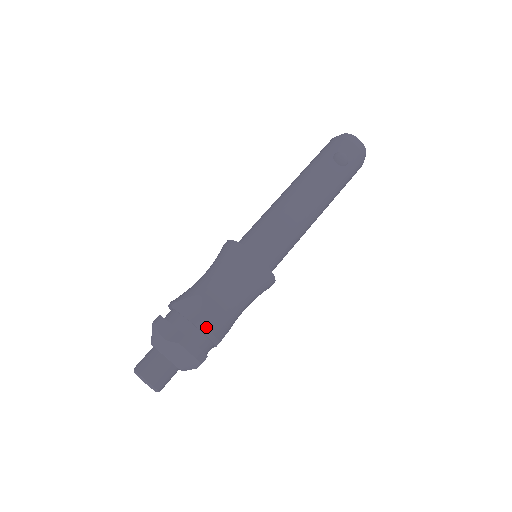
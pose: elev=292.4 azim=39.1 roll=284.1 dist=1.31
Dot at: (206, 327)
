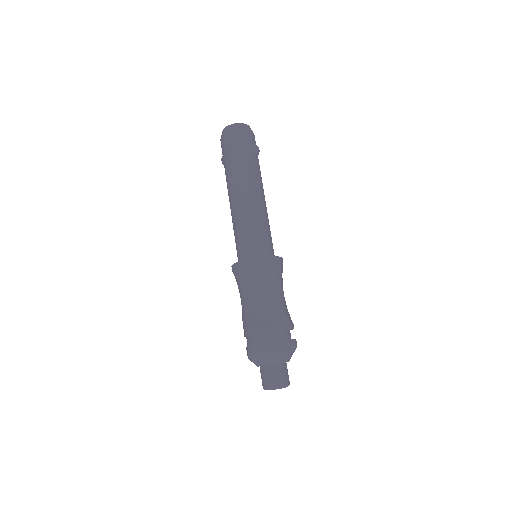
Dot at: (293, 324)
